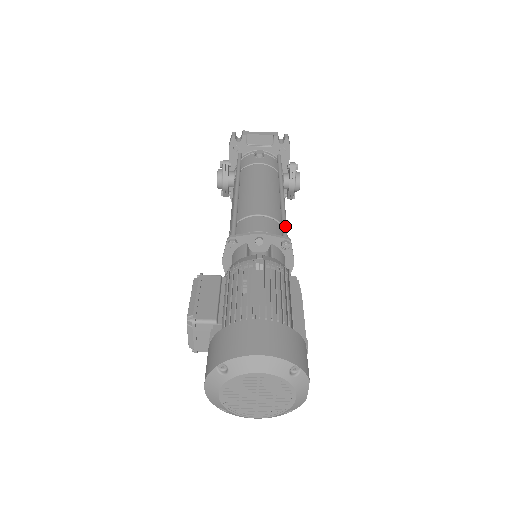
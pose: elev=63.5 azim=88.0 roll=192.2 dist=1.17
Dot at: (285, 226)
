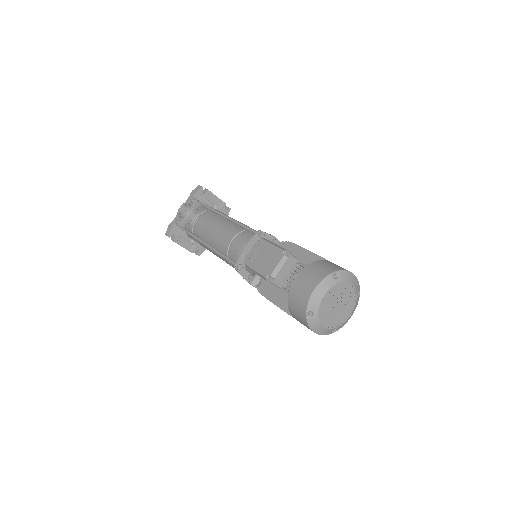
Dot at: occluded
